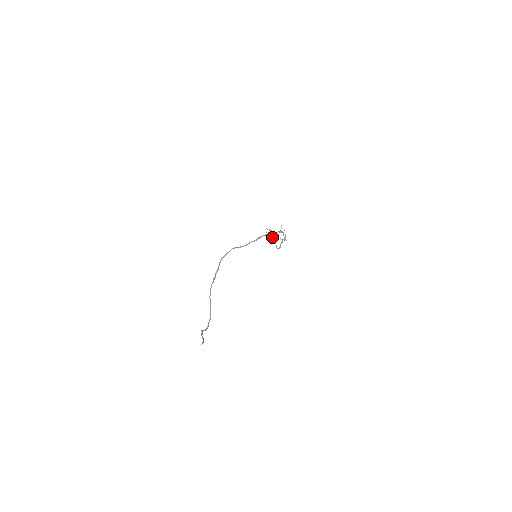
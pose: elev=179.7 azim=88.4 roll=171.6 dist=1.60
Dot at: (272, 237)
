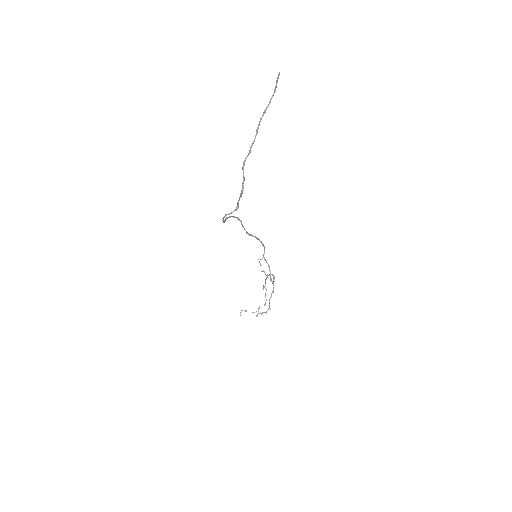
Dot at: (266, 261)
